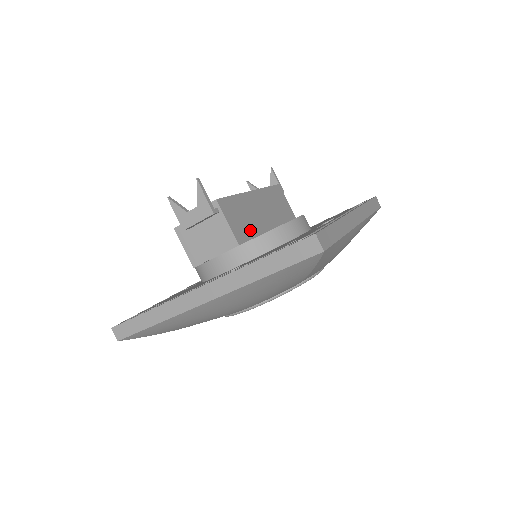
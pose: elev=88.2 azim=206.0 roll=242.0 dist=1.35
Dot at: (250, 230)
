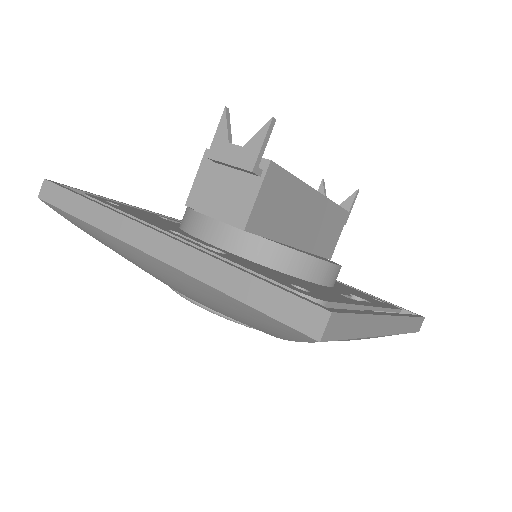
Dot at: (273, 227)
